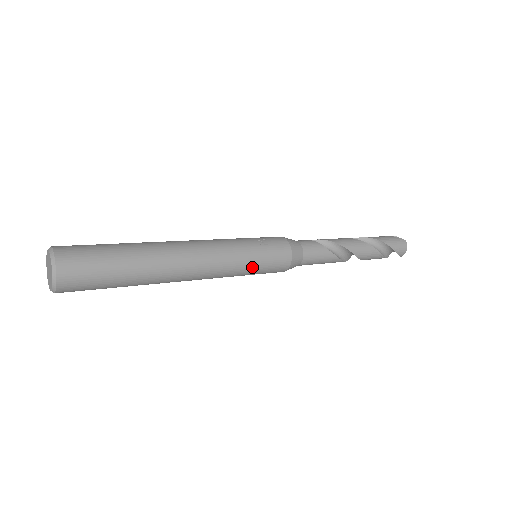
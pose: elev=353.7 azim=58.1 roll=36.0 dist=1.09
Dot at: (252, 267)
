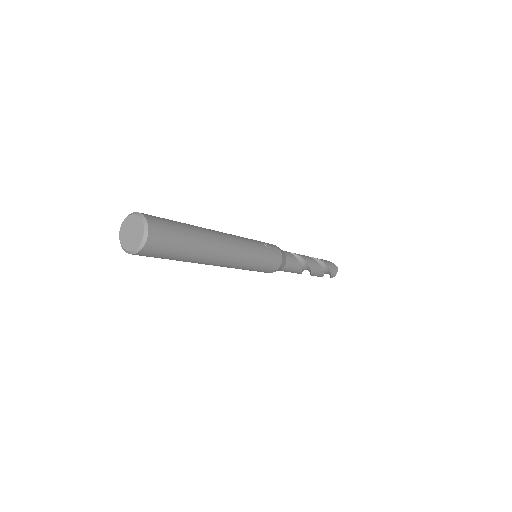
Dot at: (258, 265)
